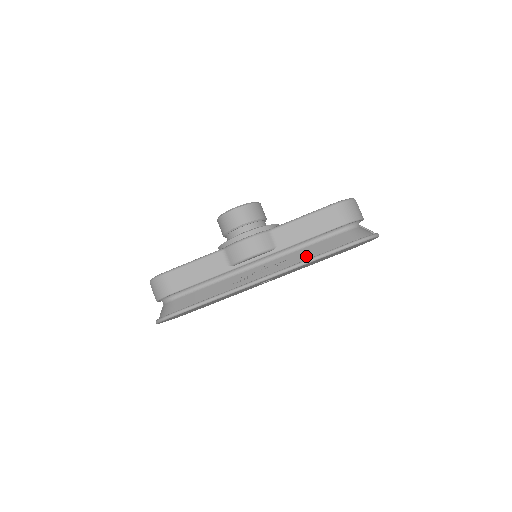
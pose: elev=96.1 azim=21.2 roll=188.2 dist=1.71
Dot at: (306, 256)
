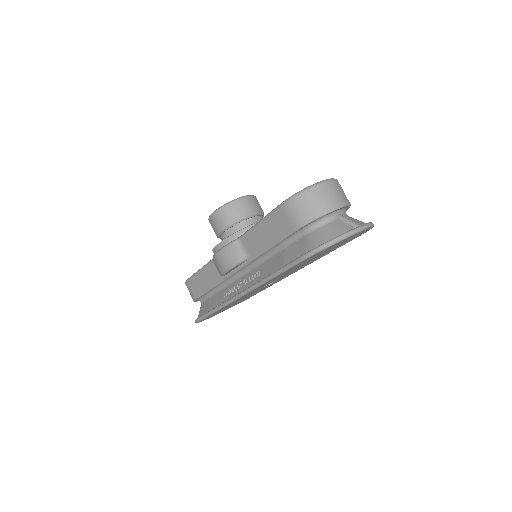
Dot at: (269, 270)
